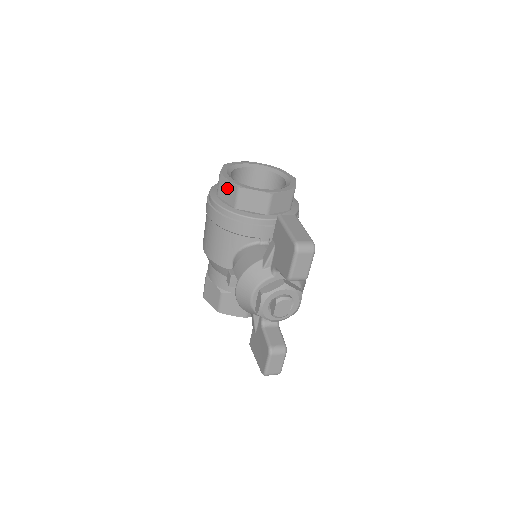
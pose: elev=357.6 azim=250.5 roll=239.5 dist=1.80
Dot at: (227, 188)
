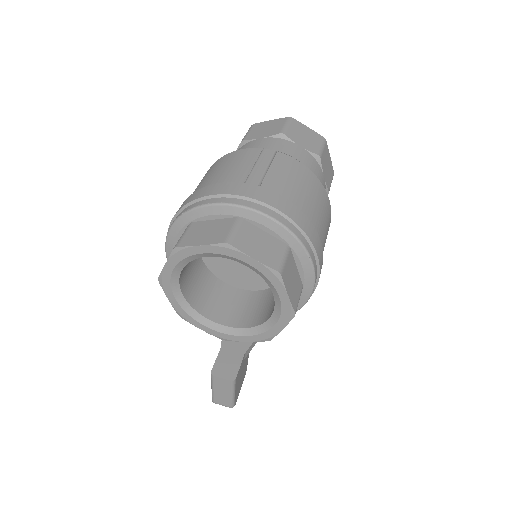
Dot at: occluded
